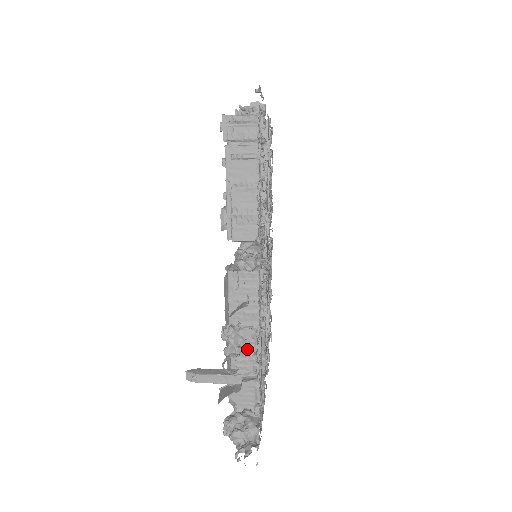
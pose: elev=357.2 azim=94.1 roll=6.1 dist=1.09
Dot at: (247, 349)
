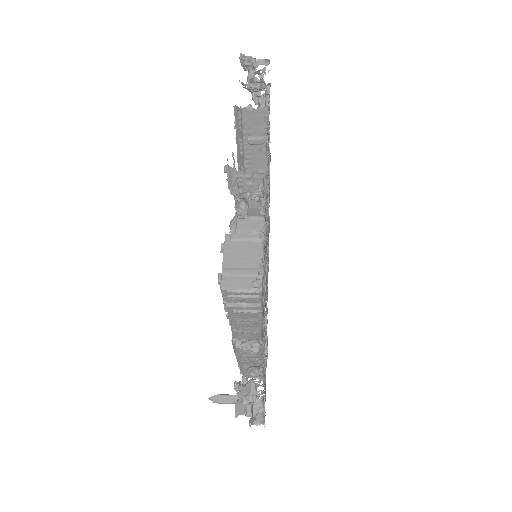
Dot at: (255, 400)
